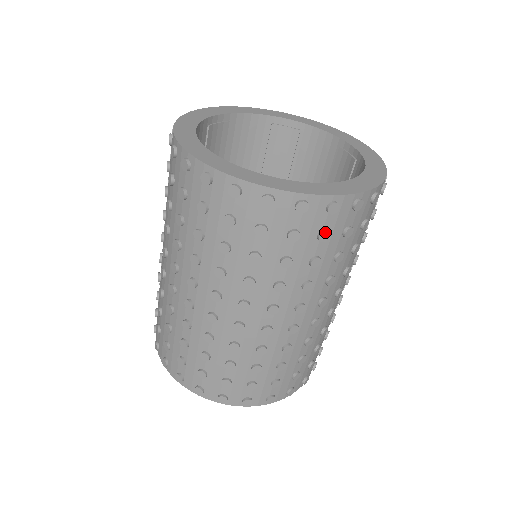
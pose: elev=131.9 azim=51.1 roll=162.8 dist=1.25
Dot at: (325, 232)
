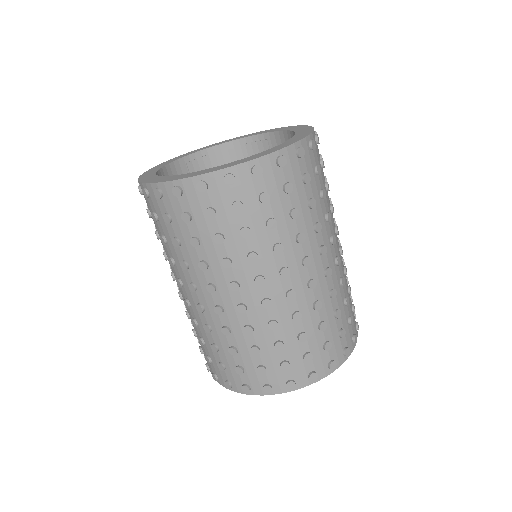
Dot at: (235, 202)
